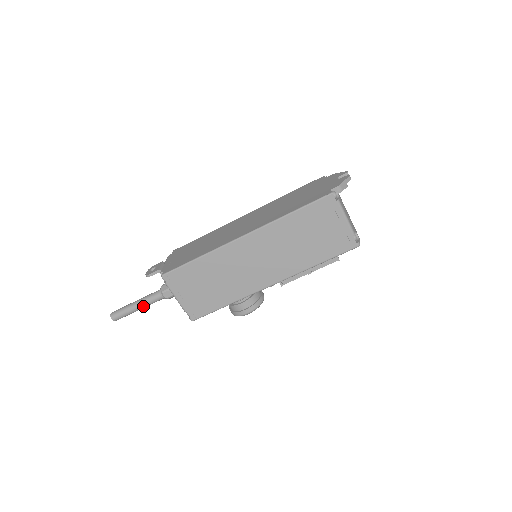
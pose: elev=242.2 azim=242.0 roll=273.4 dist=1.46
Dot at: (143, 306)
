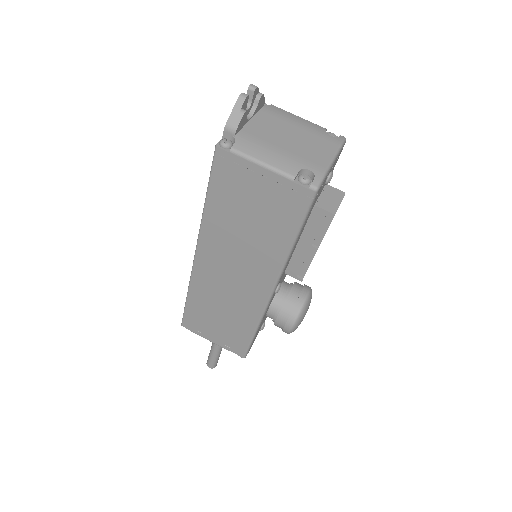
Dot at: (217, 349)
